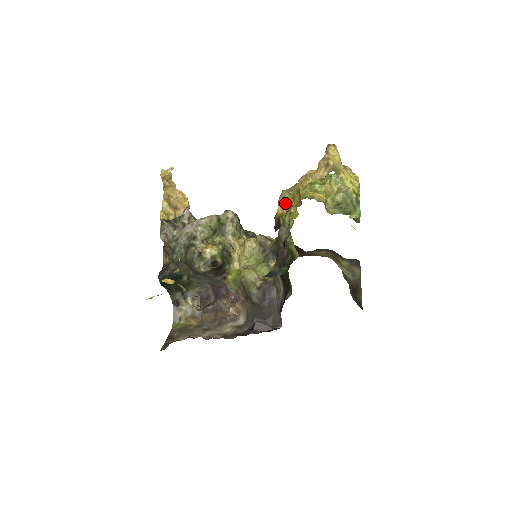
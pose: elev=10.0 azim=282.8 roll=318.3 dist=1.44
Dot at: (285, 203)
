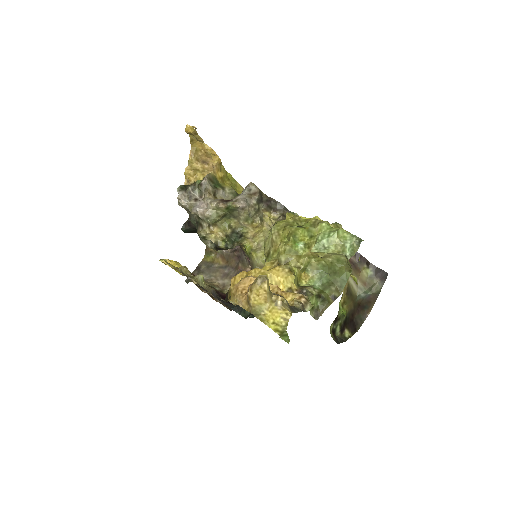
Dot at: (237, 279)
